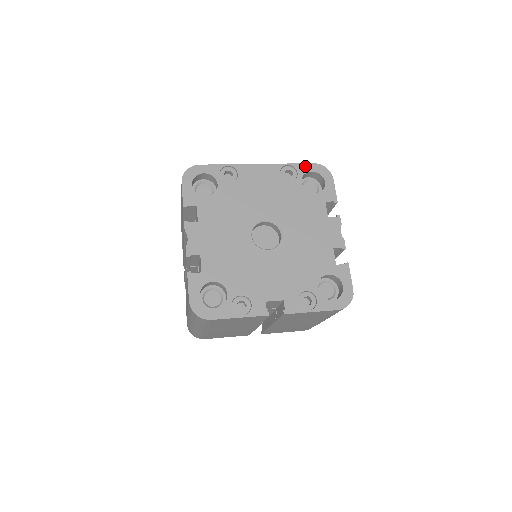
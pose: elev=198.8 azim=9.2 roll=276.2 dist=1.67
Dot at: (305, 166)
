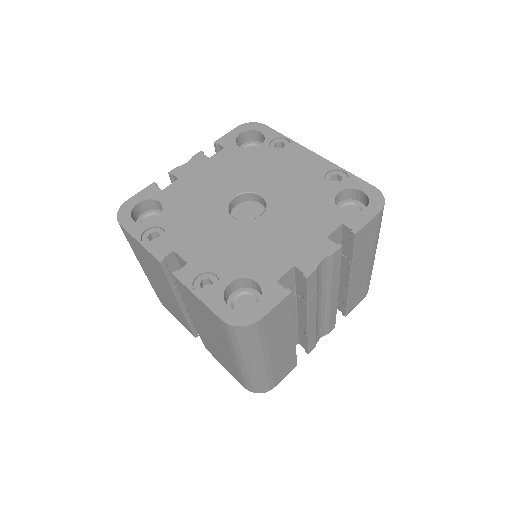
Dot at: (361, 183)
